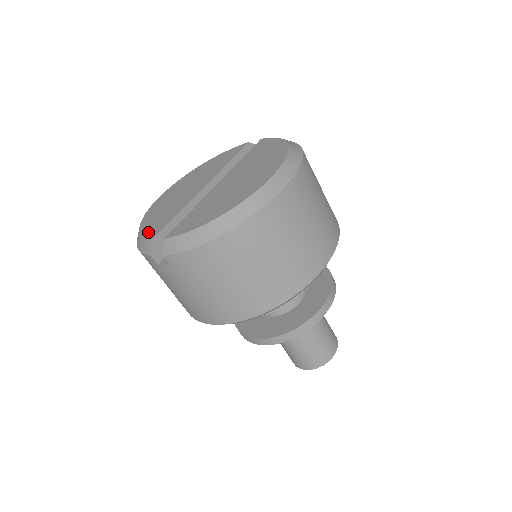
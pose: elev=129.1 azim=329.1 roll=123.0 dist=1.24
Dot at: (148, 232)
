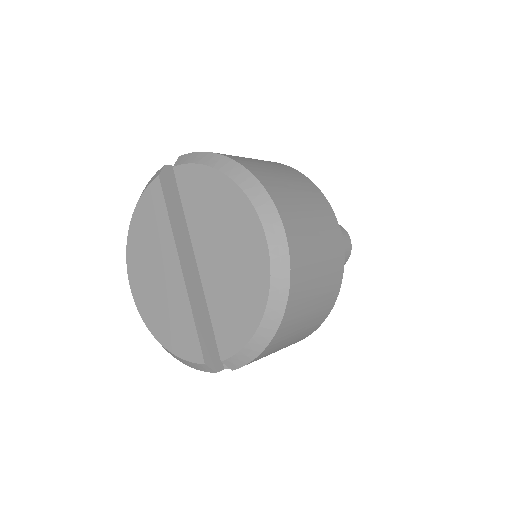
Dot at: (186, 354)
